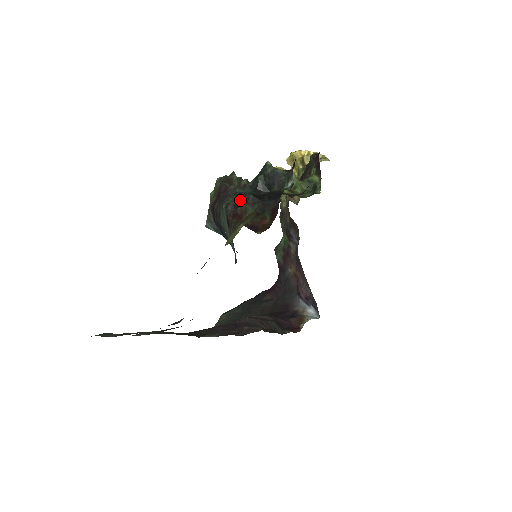
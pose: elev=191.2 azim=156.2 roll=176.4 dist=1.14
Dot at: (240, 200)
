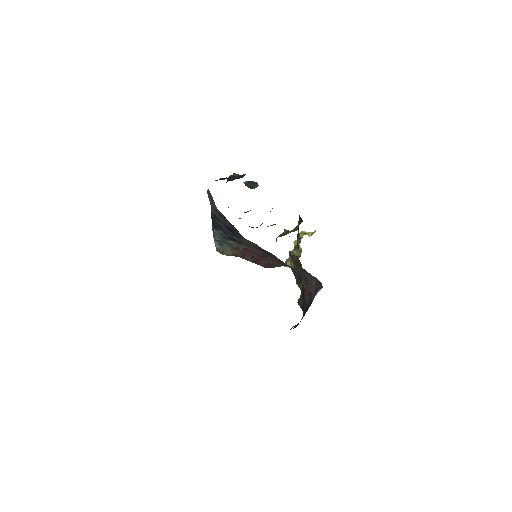
Dot at: occluded
